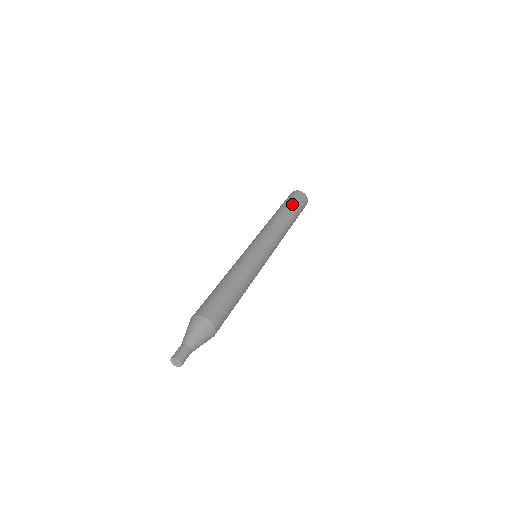
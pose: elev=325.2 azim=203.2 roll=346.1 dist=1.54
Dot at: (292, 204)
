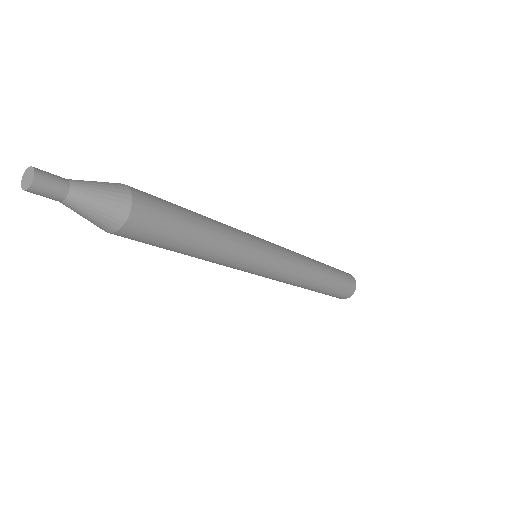
Dot at: (337, 271)
